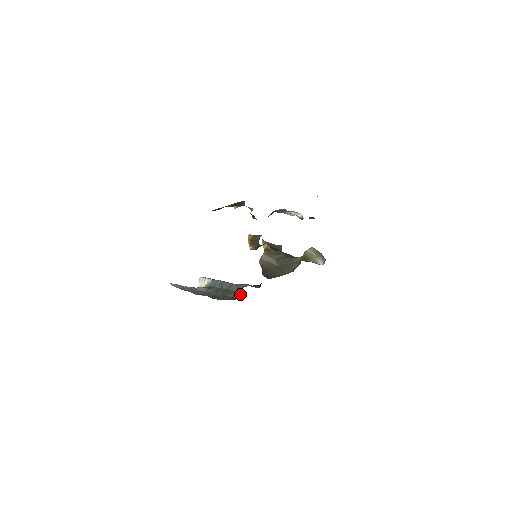
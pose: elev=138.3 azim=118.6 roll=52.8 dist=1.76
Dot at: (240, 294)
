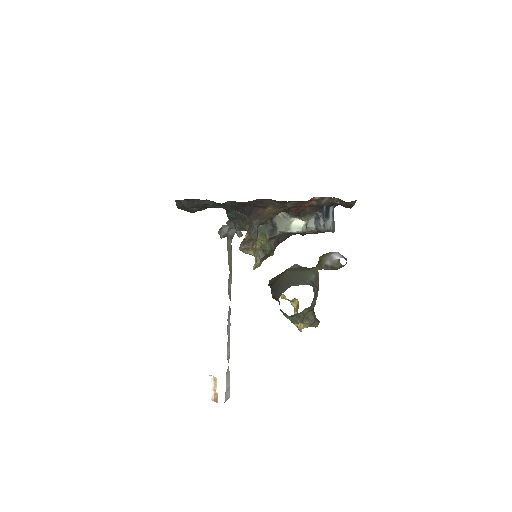
Dot at: occluded
